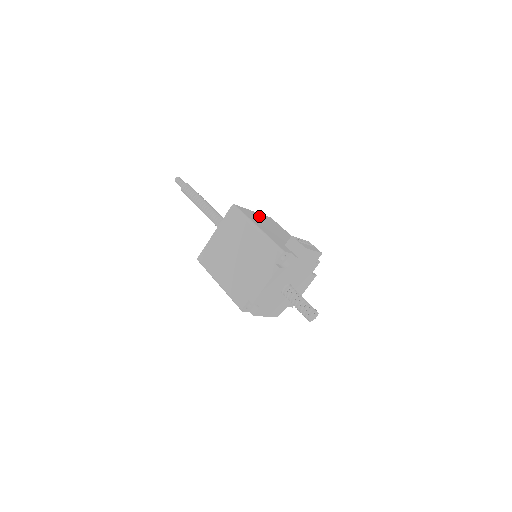
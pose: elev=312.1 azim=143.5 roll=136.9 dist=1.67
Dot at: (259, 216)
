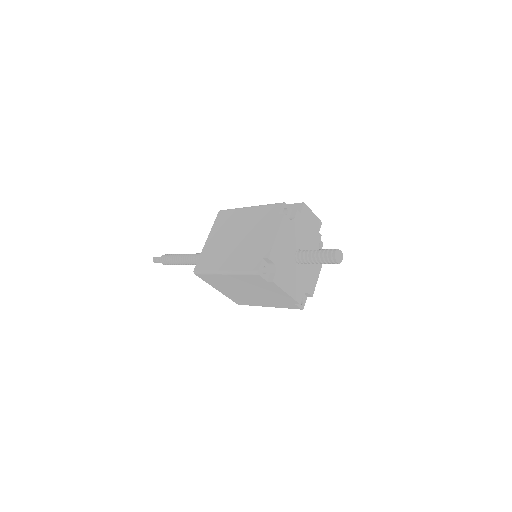
Dot at: occluded
